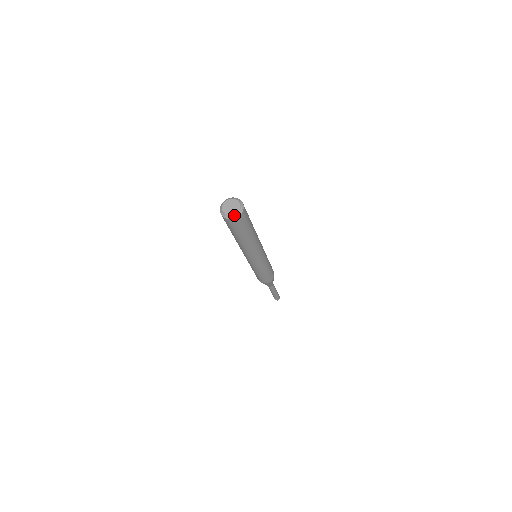
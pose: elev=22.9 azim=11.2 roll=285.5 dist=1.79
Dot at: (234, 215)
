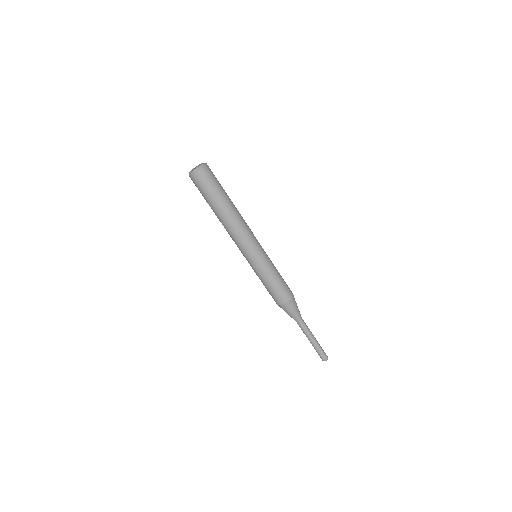
Dot at: (202, 165)
